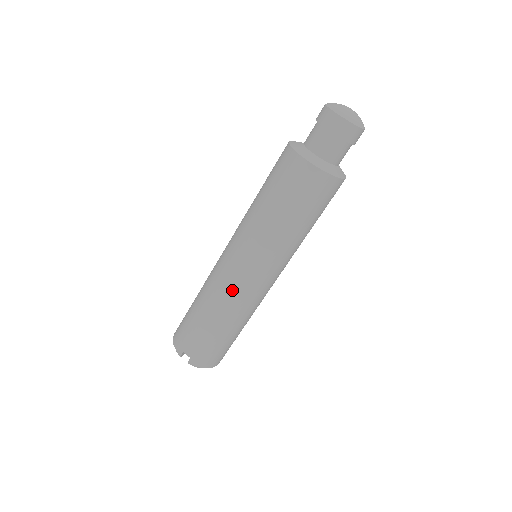
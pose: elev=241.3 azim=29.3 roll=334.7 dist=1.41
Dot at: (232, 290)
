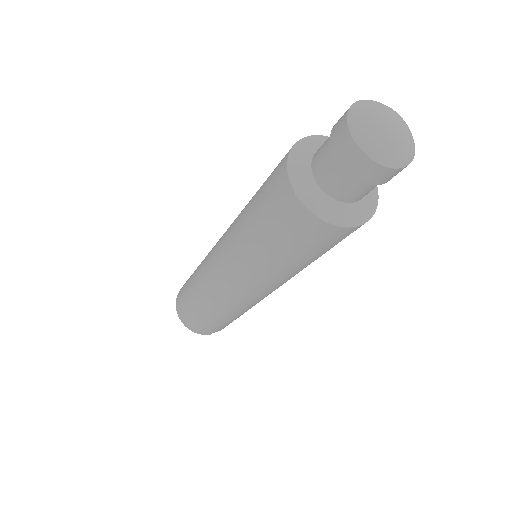
Dot at: occluded
